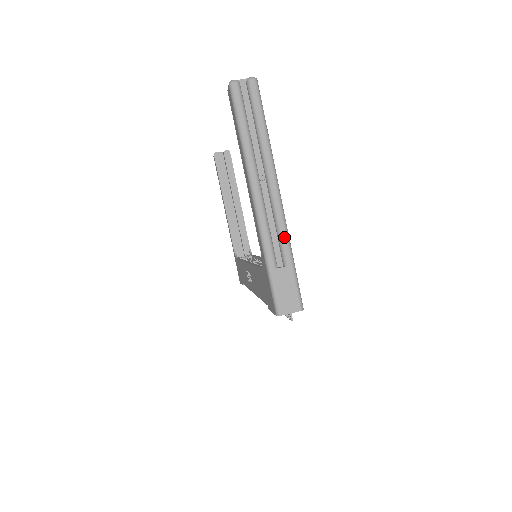
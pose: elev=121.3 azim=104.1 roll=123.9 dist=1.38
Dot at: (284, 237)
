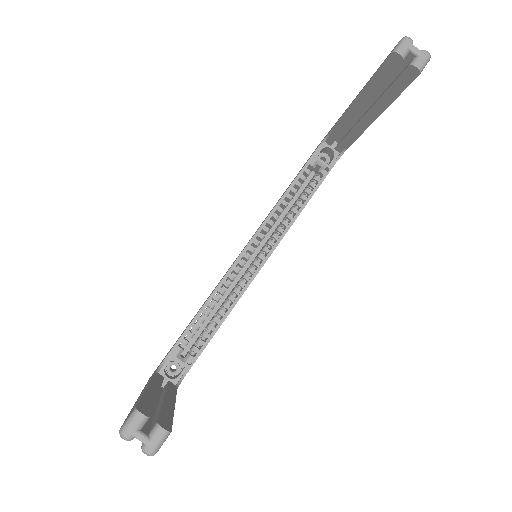
Dot at: occluded
